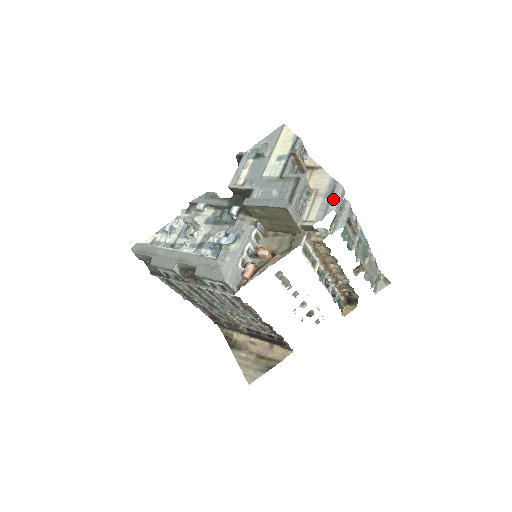
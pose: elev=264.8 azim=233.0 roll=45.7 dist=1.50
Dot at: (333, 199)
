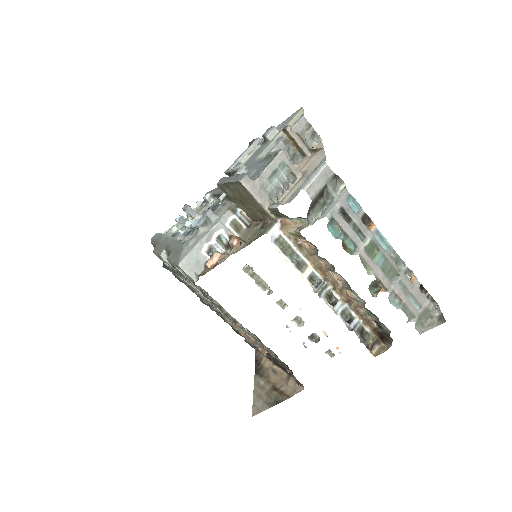
Dot at: (308, 177)
